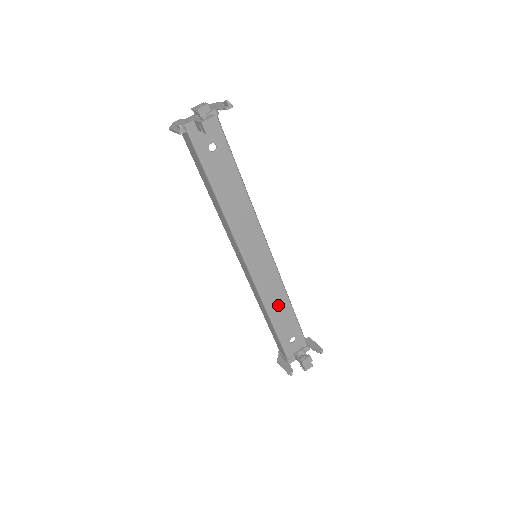
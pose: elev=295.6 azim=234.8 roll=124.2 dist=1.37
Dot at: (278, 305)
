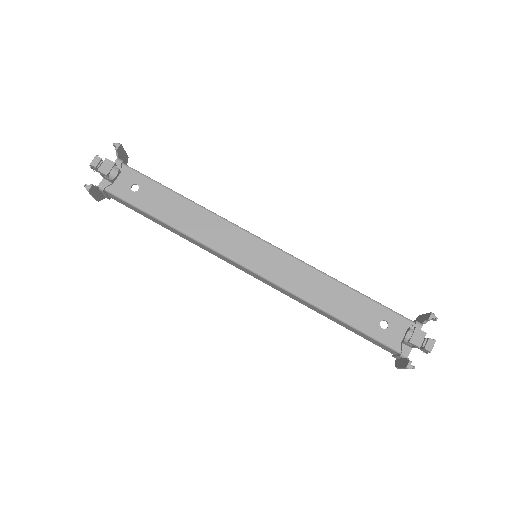
Dot at: (324, 292)
